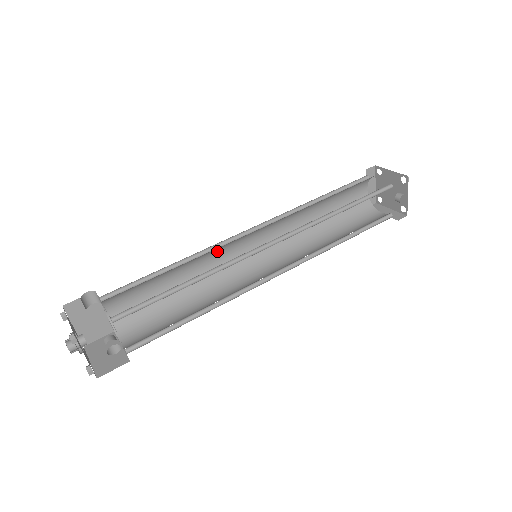
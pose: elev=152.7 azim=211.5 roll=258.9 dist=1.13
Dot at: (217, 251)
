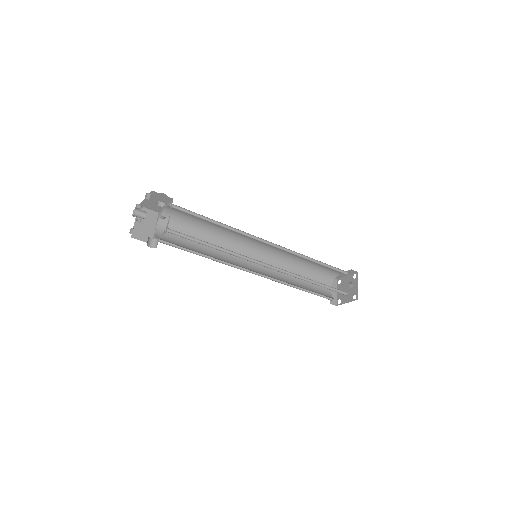
Dot at: (232, 247)
